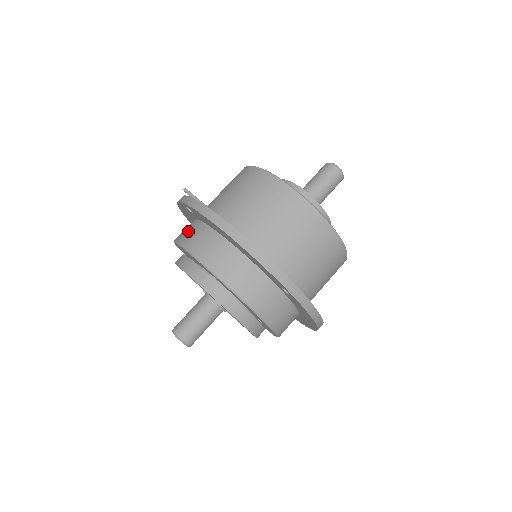
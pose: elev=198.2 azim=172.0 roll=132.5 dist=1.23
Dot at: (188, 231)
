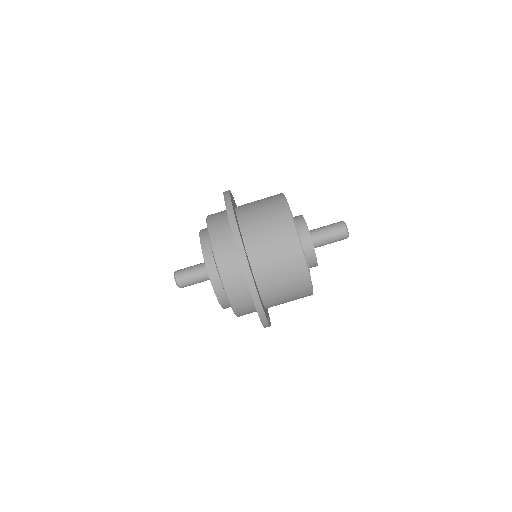
Dot at: occluded
